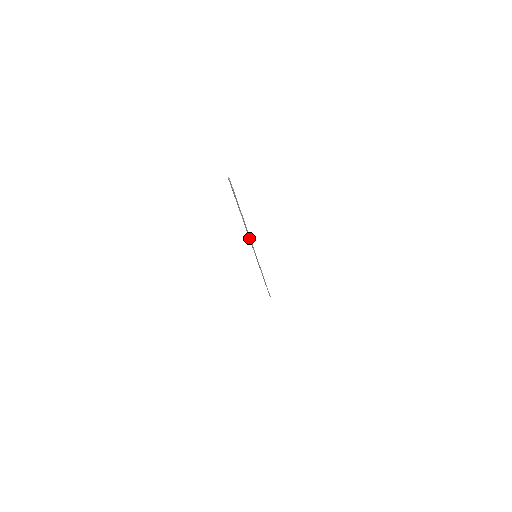
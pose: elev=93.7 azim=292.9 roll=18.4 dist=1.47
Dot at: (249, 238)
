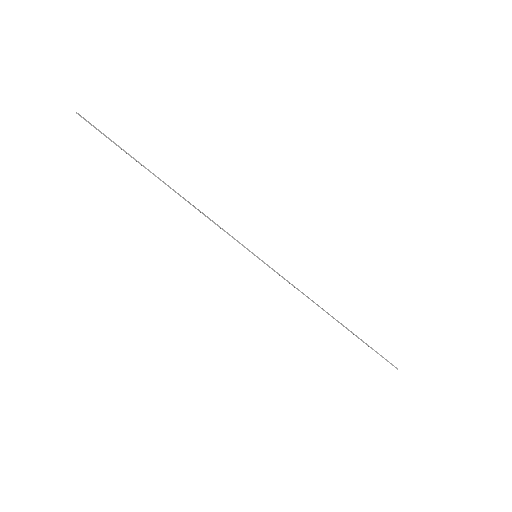
Dot at: occluded
